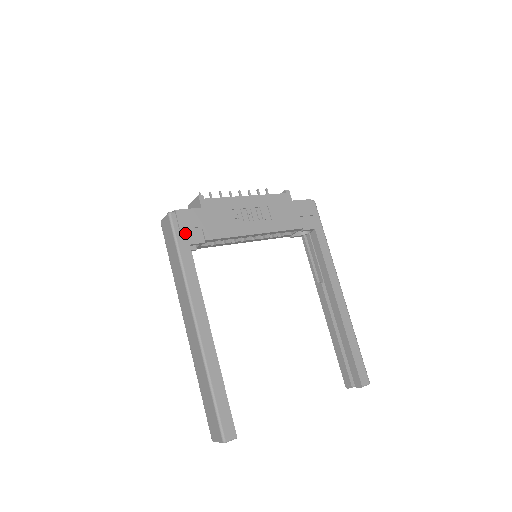
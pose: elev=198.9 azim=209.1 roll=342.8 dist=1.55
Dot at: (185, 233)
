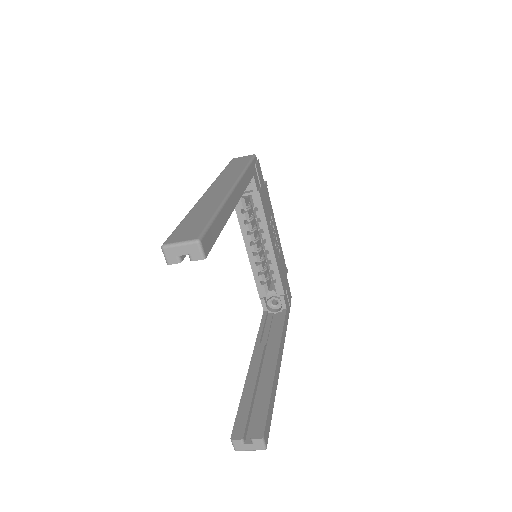
Dot at: (255, 170)
